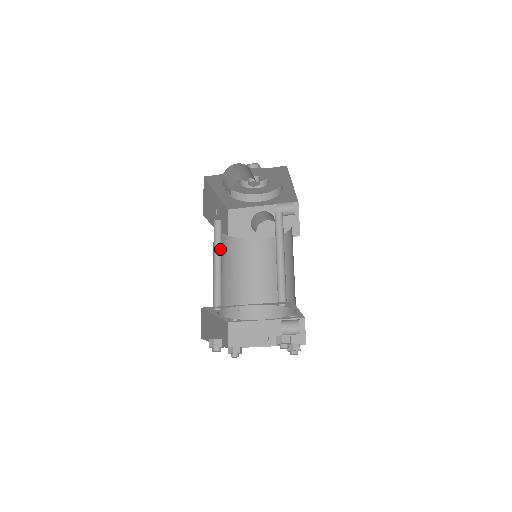
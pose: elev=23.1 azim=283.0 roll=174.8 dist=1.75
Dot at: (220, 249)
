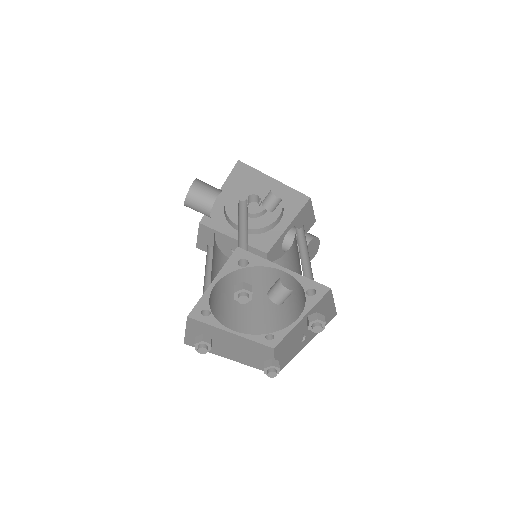
Dot at: (214, 265)
